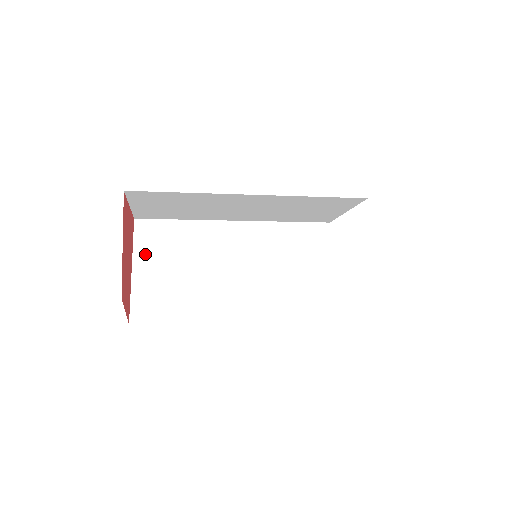
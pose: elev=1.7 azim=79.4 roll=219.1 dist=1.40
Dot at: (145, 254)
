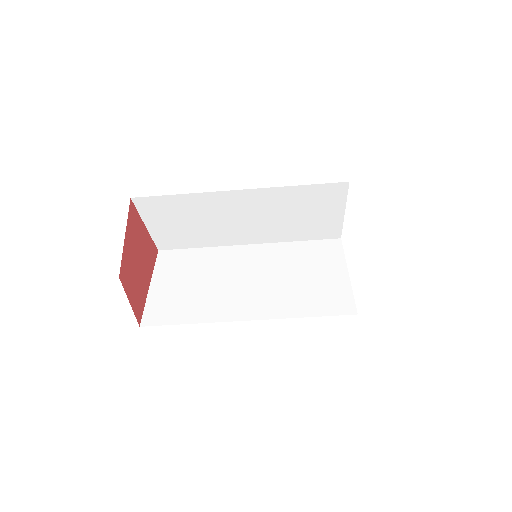
Dot at: (163, 274)
